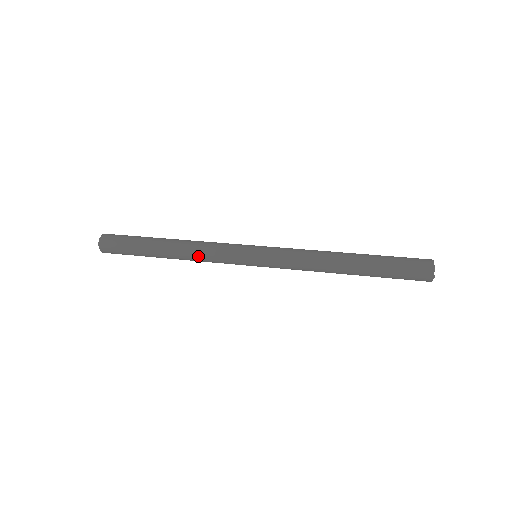
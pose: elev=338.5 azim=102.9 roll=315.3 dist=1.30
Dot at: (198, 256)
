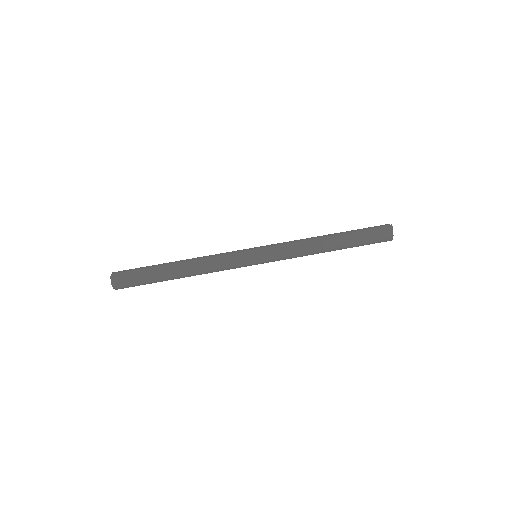
Dot at: occluded
